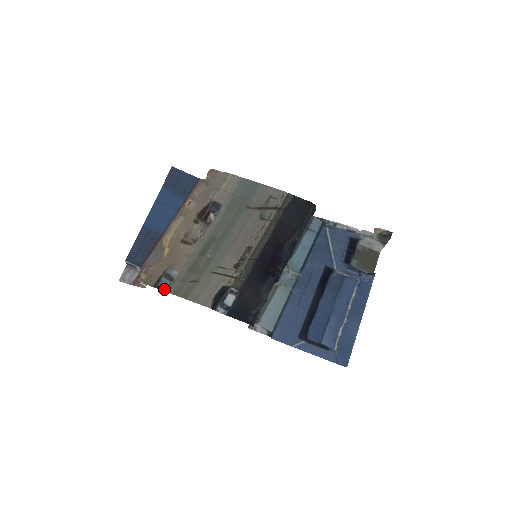
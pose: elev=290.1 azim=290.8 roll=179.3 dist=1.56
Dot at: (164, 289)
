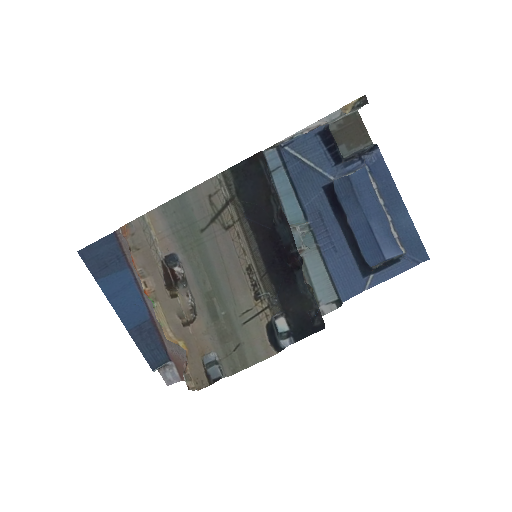
Dot at: (220, 376)
